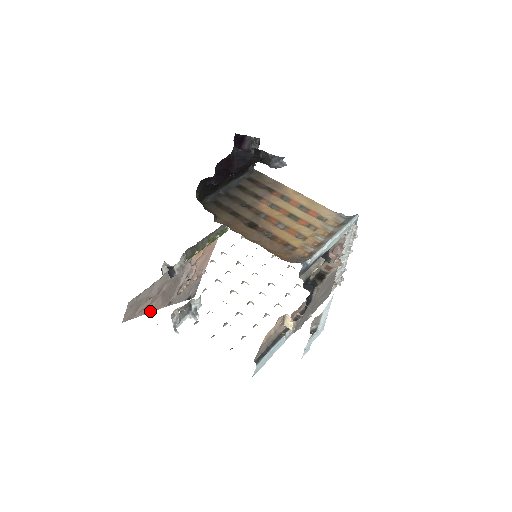
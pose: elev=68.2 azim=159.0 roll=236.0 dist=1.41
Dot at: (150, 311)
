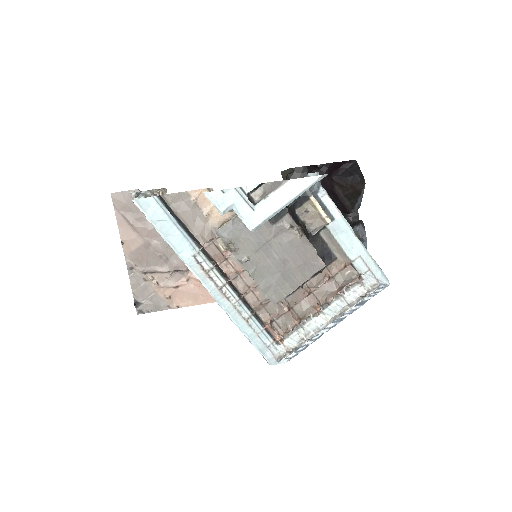
Dot at: (122, 236)
